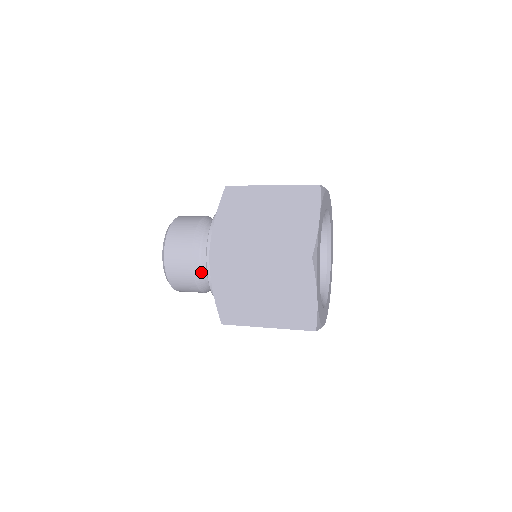
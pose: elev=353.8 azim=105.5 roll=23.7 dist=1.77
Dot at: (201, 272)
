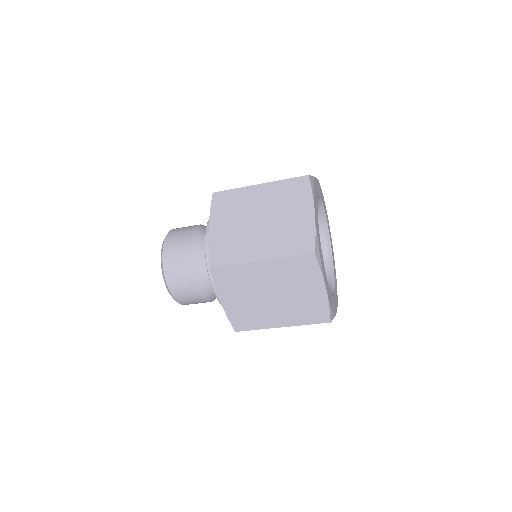
Dot at: (204, 283)
